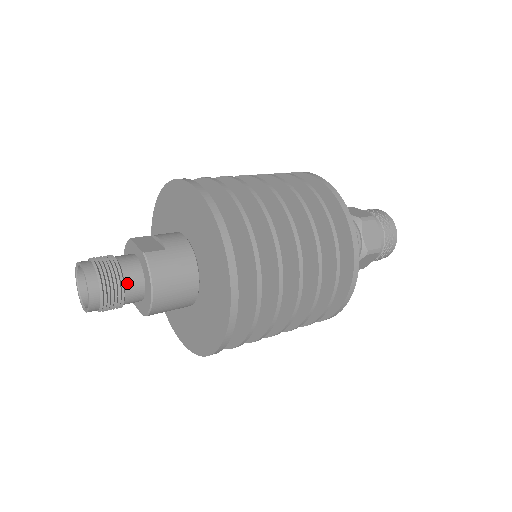
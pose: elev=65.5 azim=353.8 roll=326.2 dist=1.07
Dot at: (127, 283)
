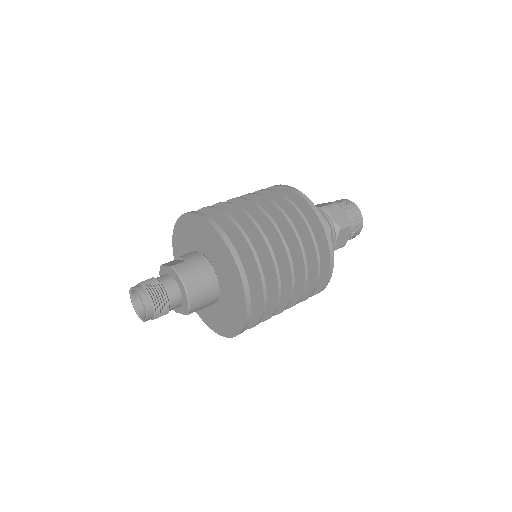
Dot at: (167, 290)
